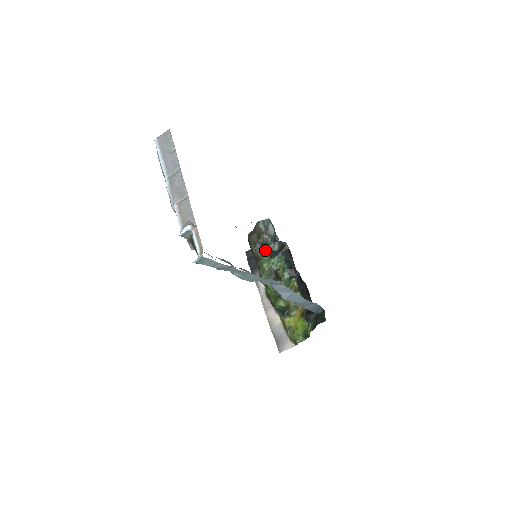
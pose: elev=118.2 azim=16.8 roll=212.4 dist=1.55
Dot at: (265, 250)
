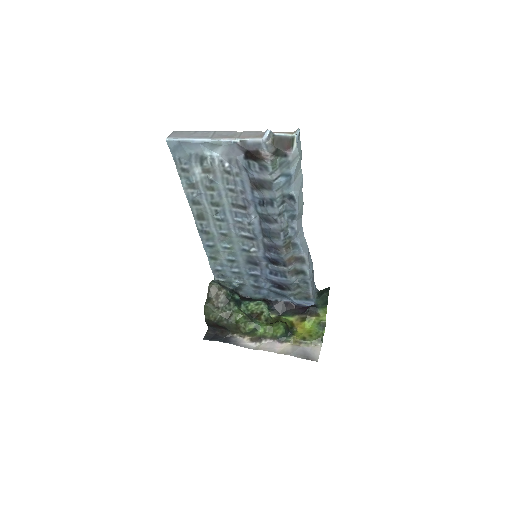
Dot at: (231, 302)
